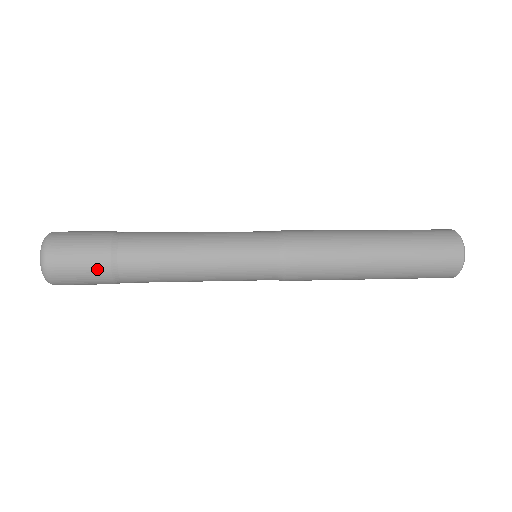
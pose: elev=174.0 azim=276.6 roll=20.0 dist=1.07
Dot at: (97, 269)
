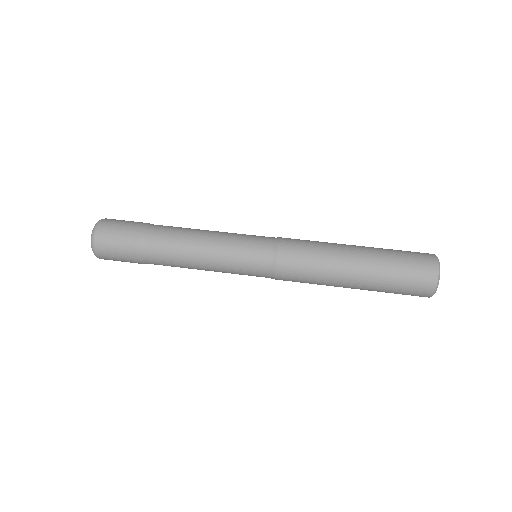
Dot at: (130, 257)
